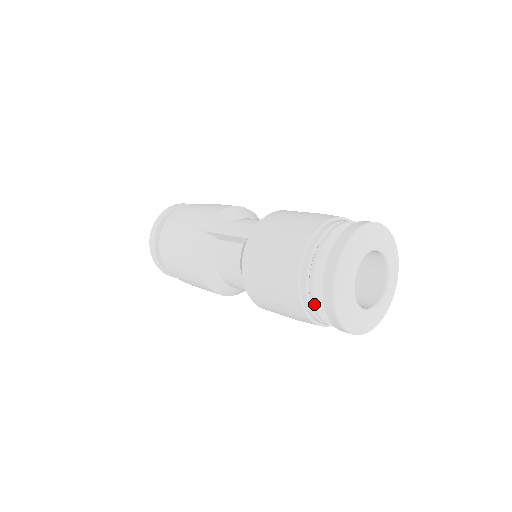
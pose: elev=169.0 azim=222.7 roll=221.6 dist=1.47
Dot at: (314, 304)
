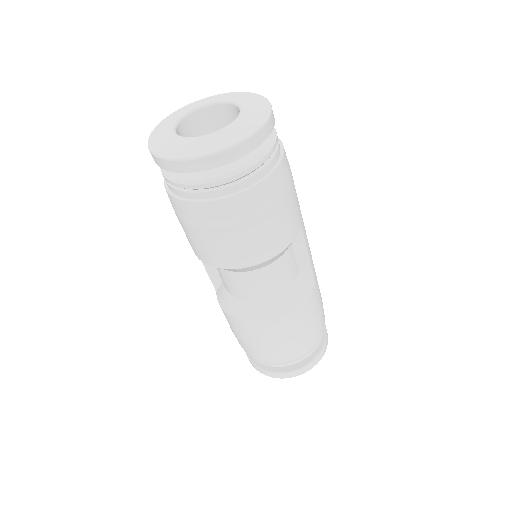
Dot at: (182, 185)
